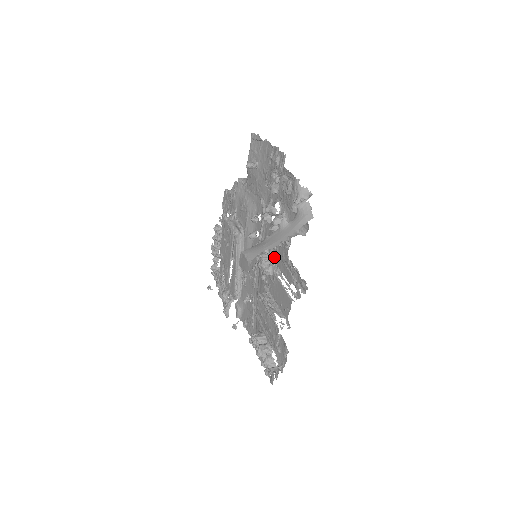
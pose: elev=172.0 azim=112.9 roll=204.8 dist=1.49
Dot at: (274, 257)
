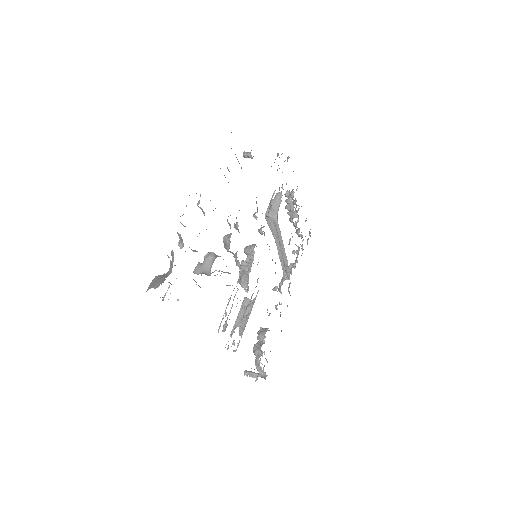
Dot at: (248, 269)
